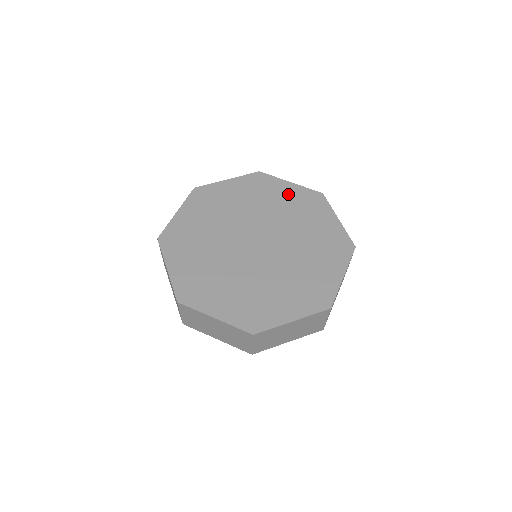
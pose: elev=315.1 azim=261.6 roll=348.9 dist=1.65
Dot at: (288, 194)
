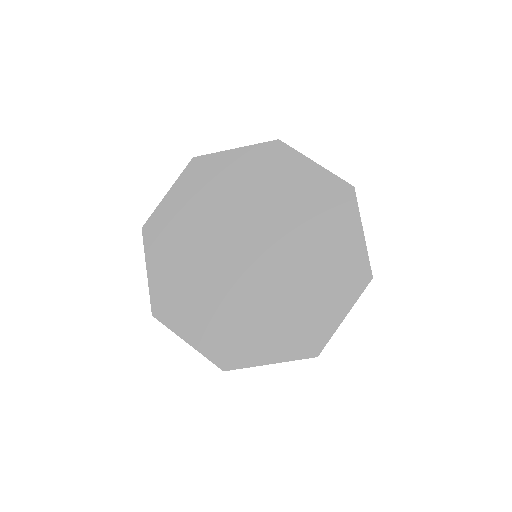
Dot at: (307, 182)
